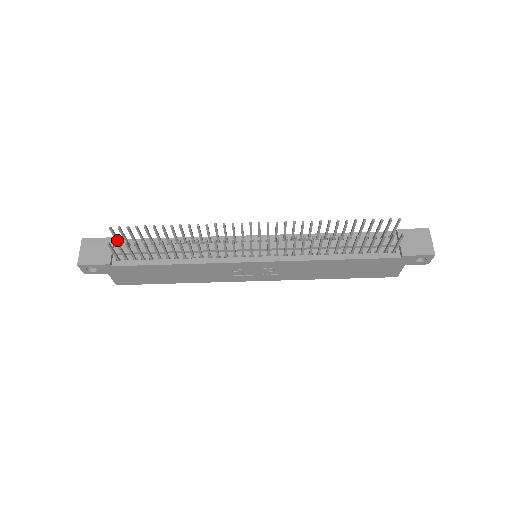
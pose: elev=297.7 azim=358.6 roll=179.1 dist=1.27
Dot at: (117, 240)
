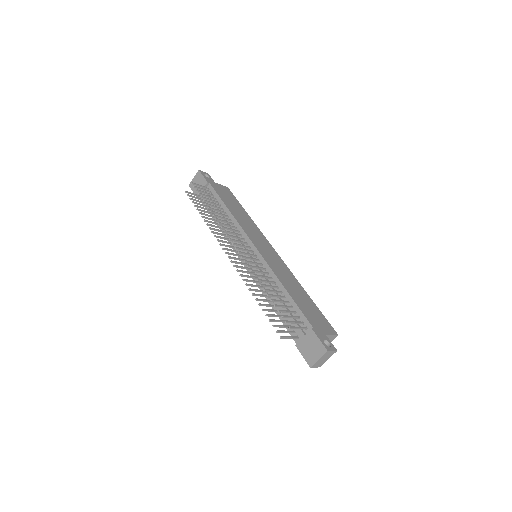
Dot at: (203, 187)
